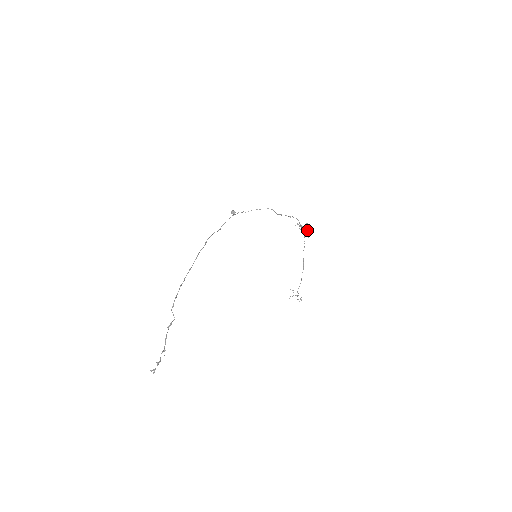
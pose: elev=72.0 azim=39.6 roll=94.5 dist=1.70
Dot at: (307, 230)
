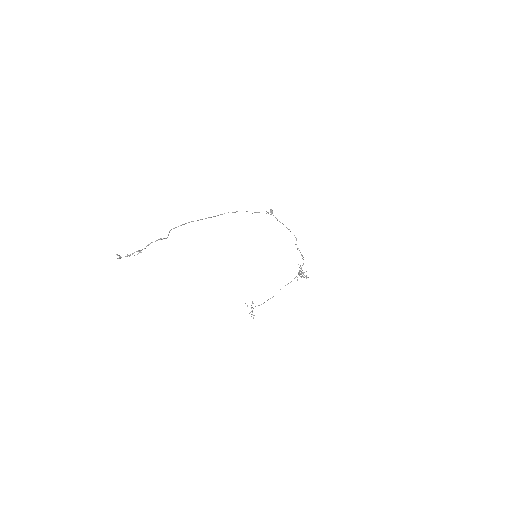
Dot at: occluded
